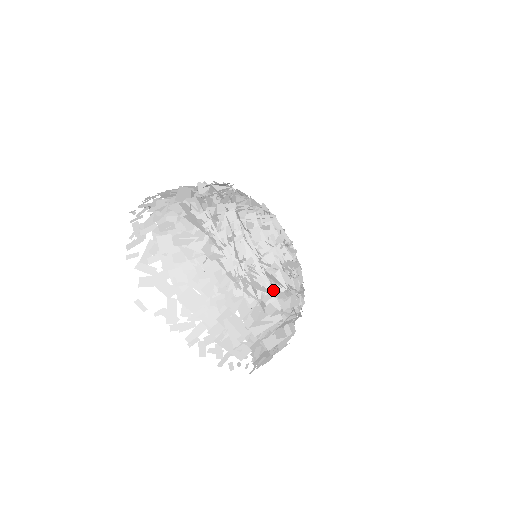
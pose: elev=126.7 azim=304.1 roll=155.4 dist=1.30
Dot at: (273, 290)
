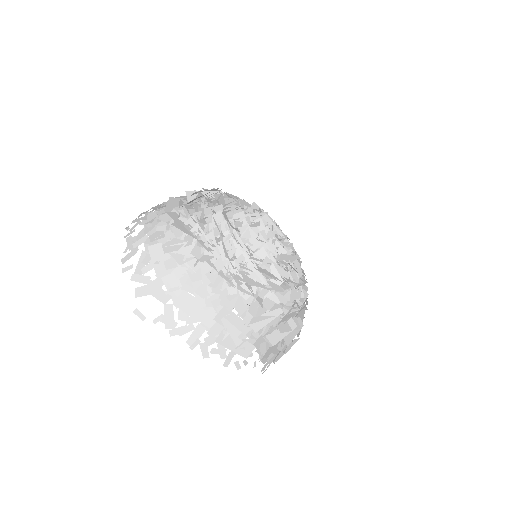
Dot at: (269, 284)
